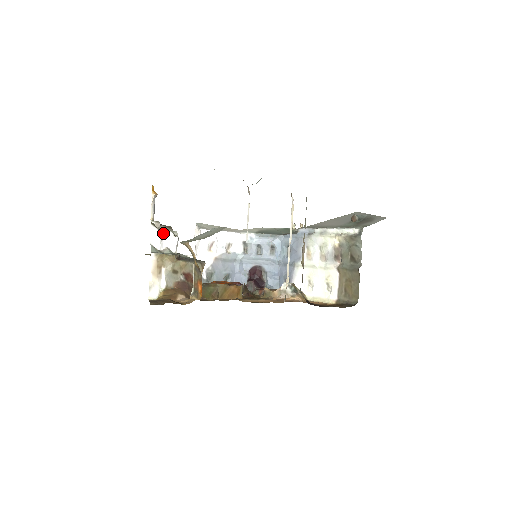
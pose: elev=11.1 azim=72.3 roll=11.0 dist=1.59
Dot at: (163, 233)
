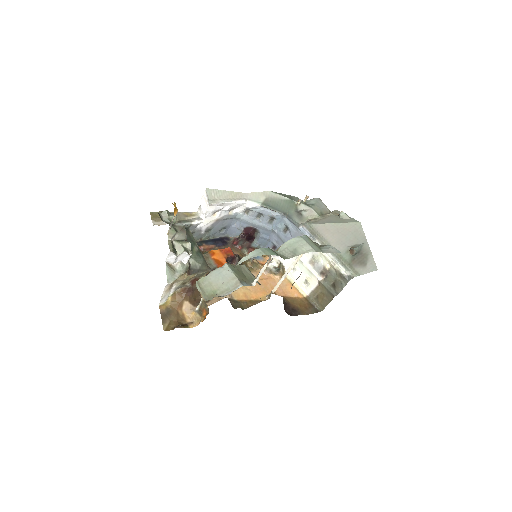
Dot at: (179, 254)
